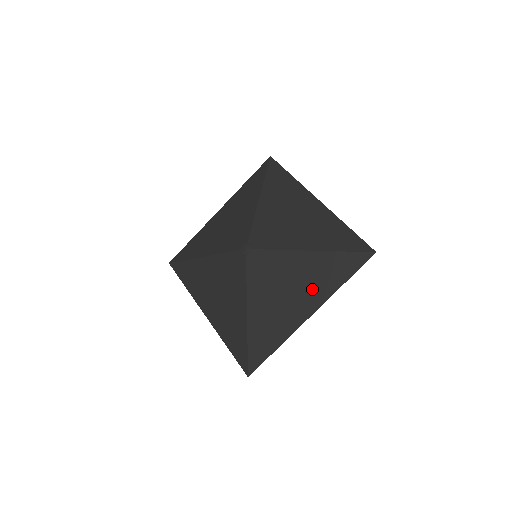
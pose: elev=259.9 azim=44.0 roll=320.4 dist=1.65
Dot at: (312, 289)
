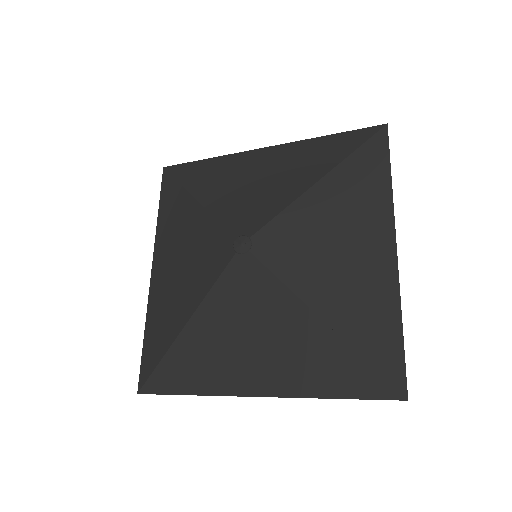
Dot at: (365, 217)
